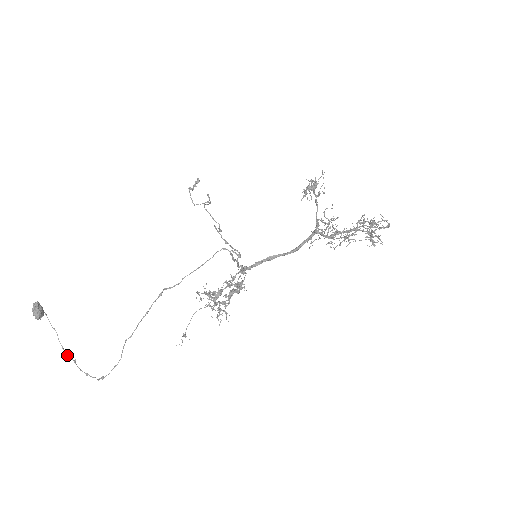
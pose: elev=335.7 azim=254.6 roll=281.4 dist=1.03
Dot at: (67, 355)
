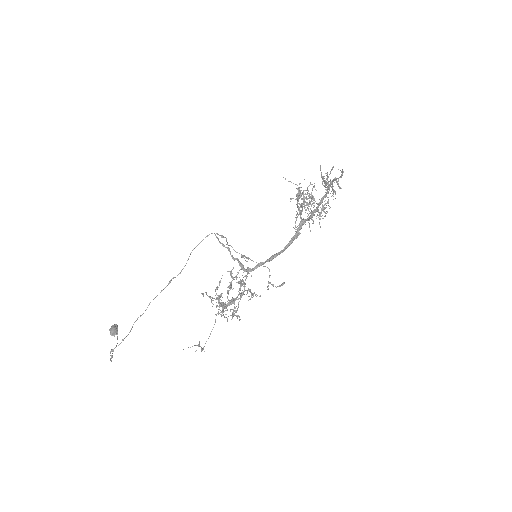
Dot at: occluded
